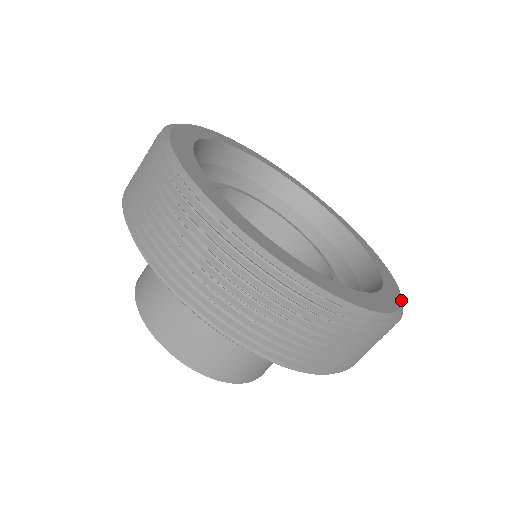
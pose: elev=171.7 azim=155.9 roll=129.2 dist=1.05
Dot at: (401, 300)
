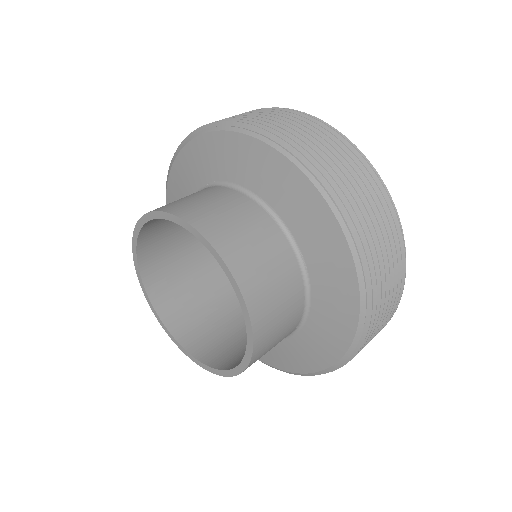
Dot at: occluded
